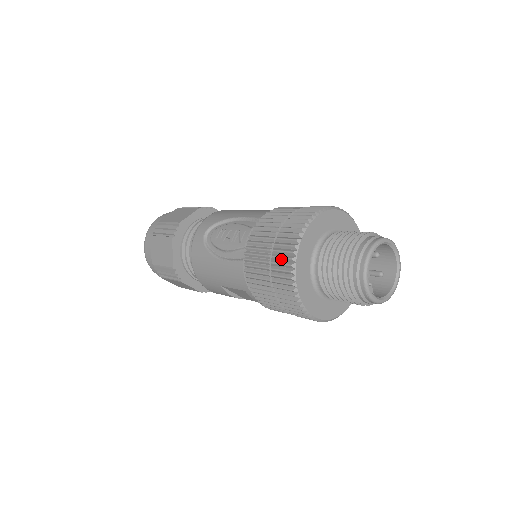
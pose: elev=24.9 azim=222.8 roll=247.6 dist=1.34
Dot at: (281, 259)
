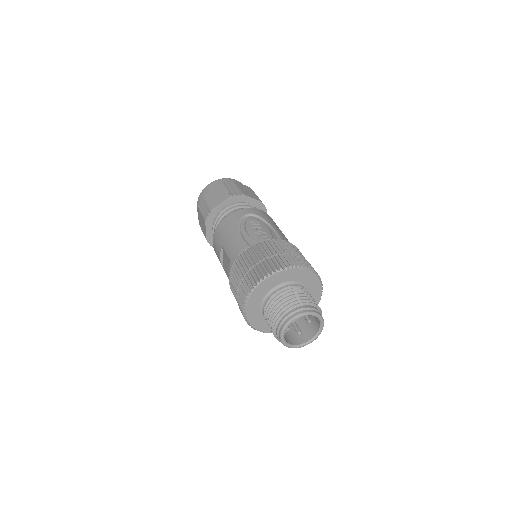
Dot at: (267, 266)
